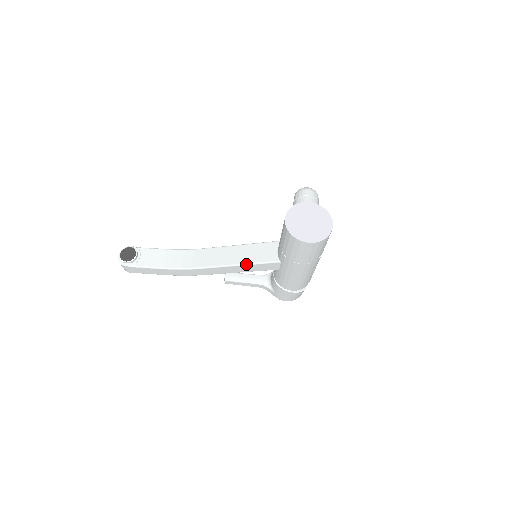
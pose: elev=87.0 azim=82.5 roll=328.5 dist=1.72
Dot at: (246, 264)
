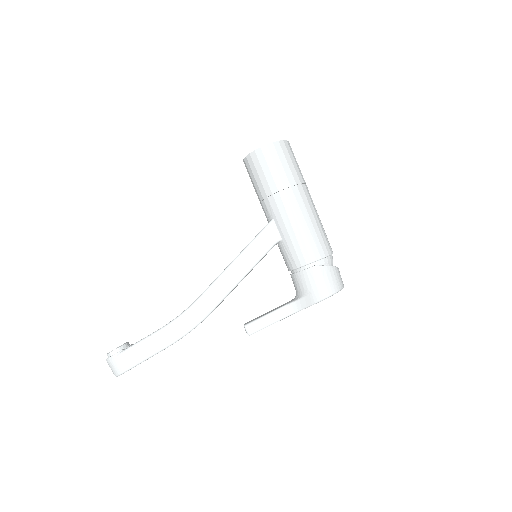
Dot at: (242, 251)
